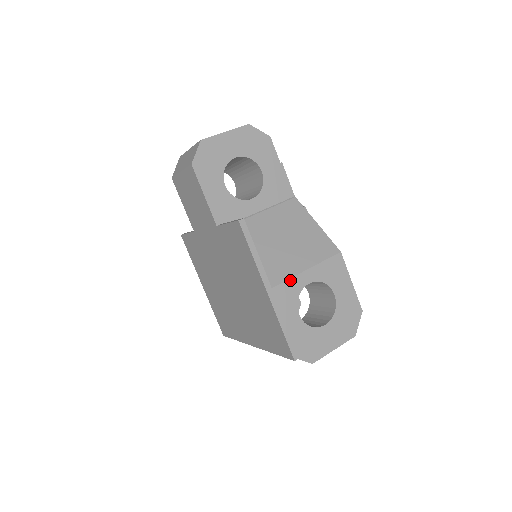
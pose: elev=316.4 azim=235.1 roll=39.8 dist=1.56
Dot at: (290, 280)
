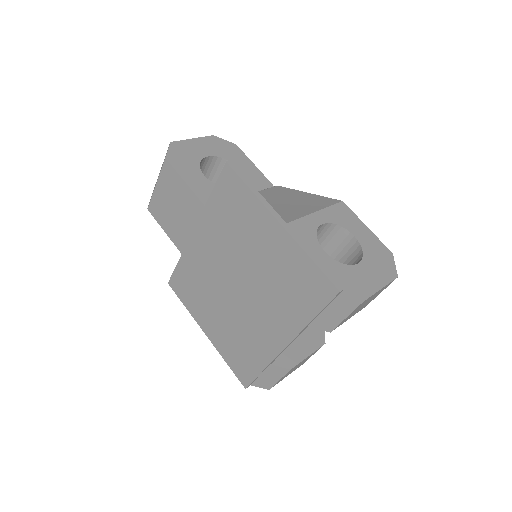
Dot at: (300, 219)
